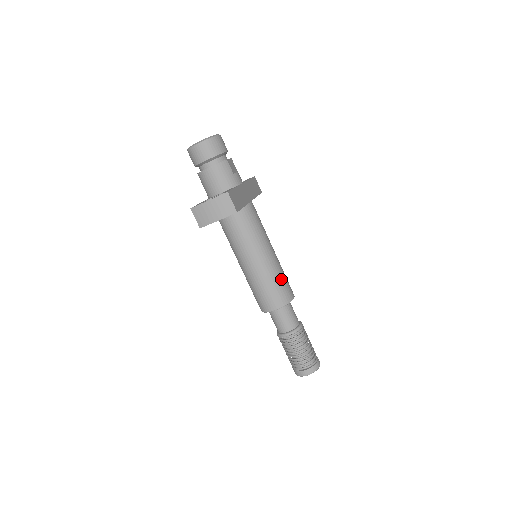
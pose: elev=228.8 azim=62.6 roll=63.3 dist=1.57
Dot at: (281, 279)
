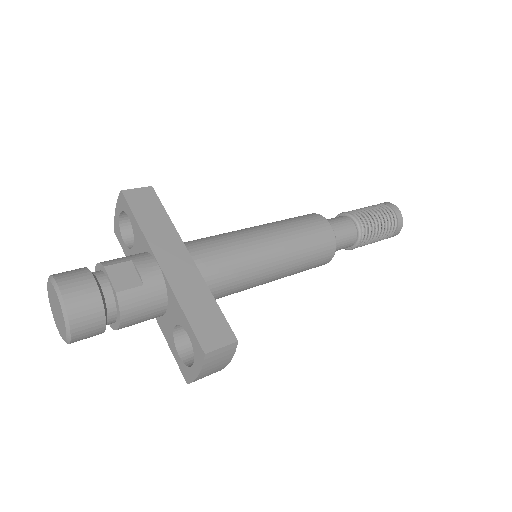
Dot at: (307, 241)
